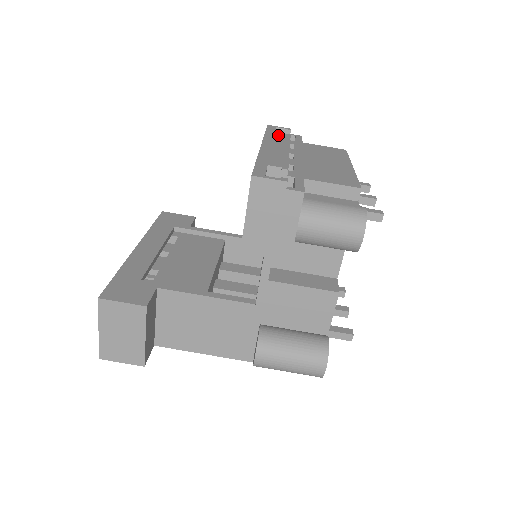
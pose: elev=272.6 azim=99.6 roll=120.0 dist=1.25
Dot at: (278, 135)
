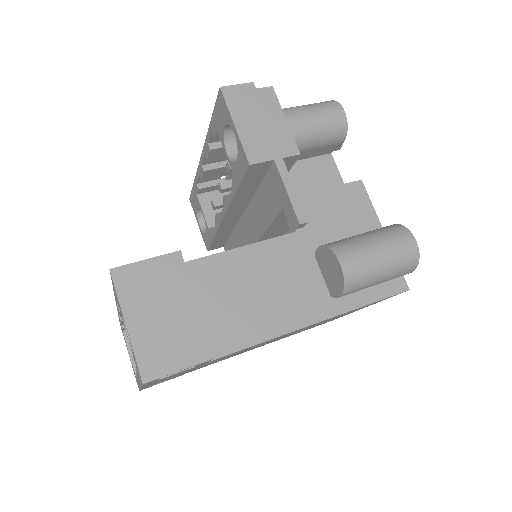
Dot at: occluded
